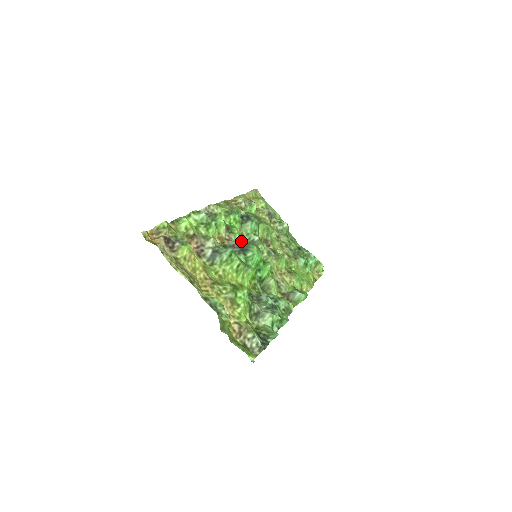
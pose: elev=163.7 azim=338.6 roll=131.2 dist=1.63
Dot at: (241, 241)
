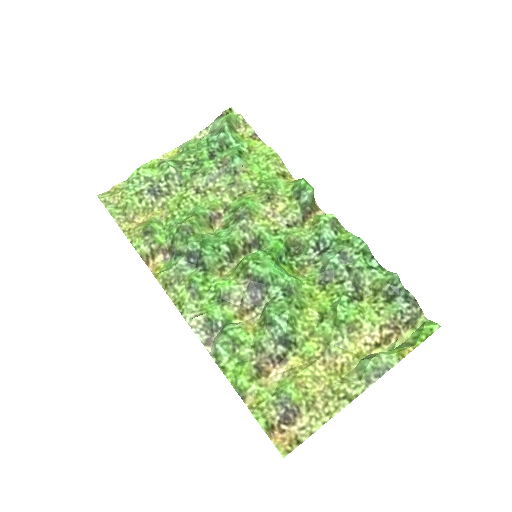
Dot at: (239, 280)
